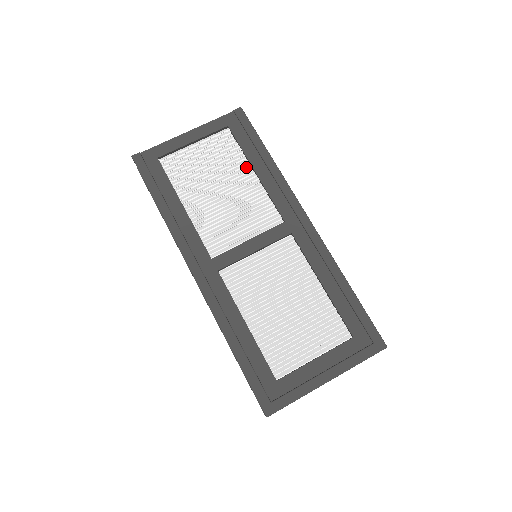
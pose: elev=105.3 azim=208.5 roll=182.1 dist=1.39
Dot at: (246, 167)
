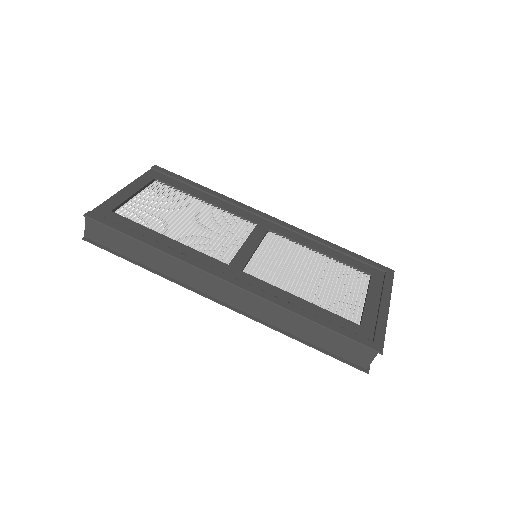
Dot at: (194, 200)
